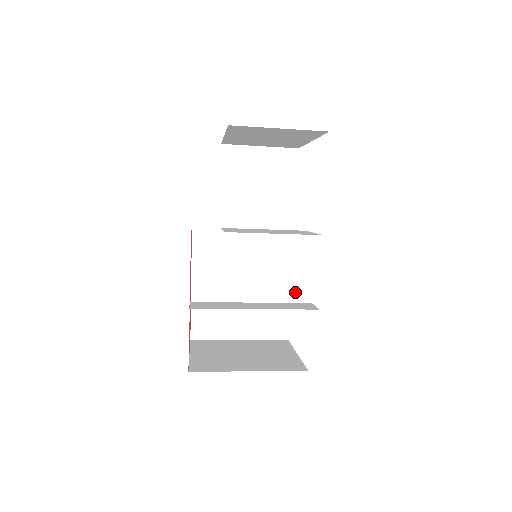
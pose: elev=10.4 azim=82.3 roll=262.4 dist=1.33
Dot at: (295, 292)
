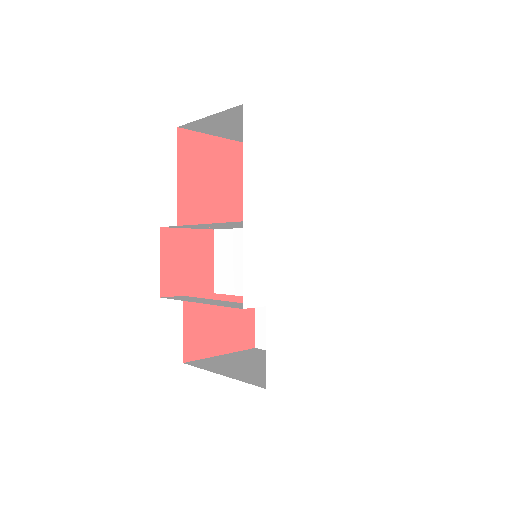
Dot at: occluded
